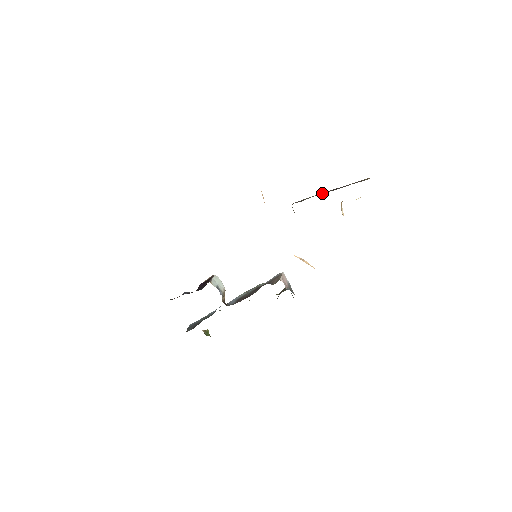
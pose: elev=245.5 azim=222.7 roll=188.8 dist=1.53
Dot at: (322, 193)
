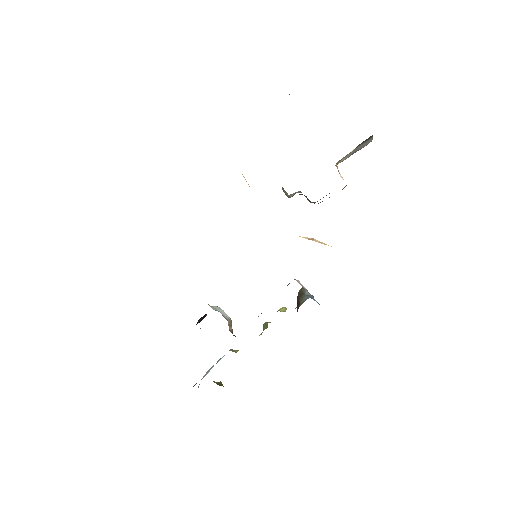
Dot at: occluded
